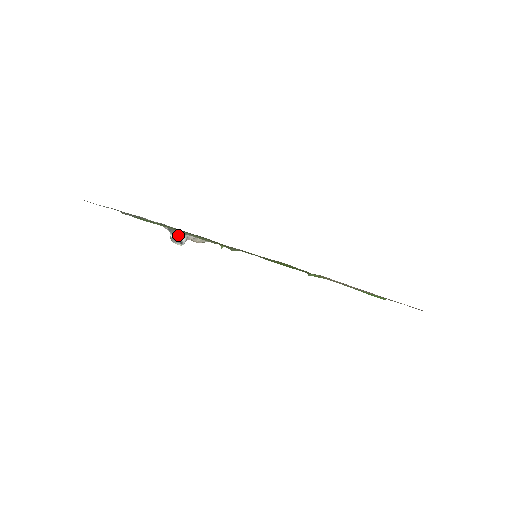
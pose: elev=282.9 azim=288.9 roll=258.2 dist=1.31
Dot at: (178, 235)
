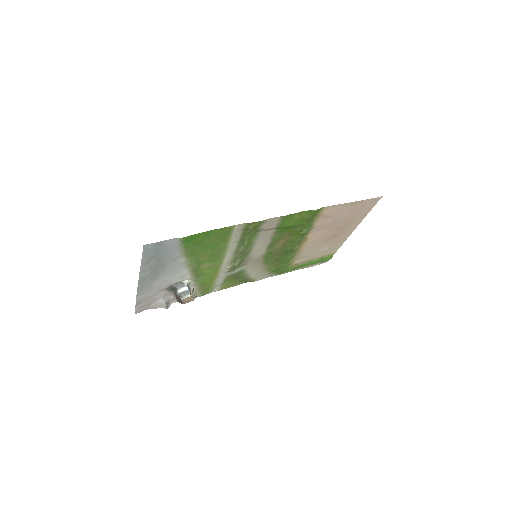
Dot at: (186, 285)
